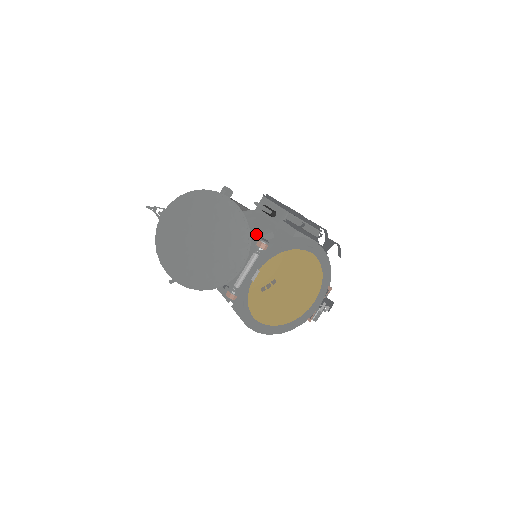
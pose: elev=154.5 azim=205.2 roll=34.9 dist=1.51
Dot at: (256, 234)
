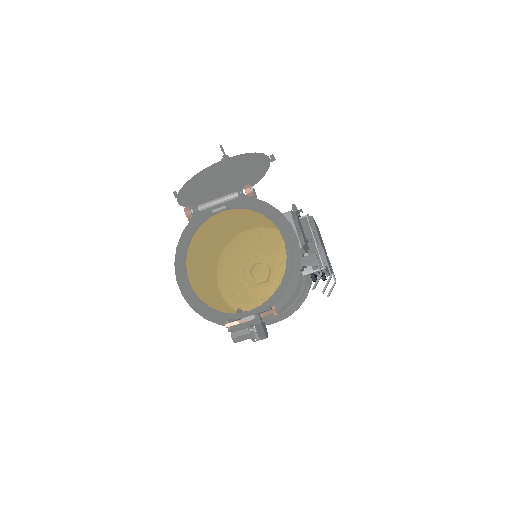
Dot at: (267, 218)
